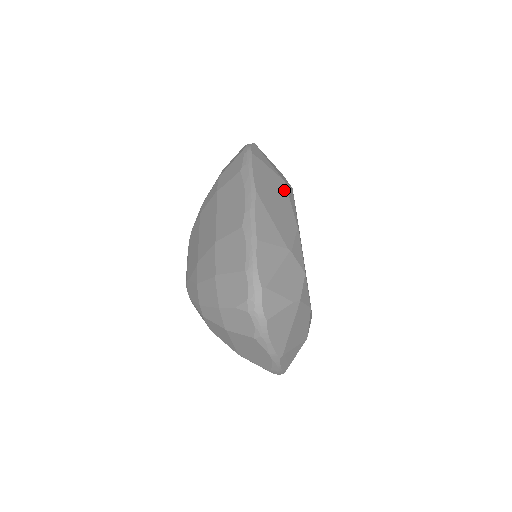
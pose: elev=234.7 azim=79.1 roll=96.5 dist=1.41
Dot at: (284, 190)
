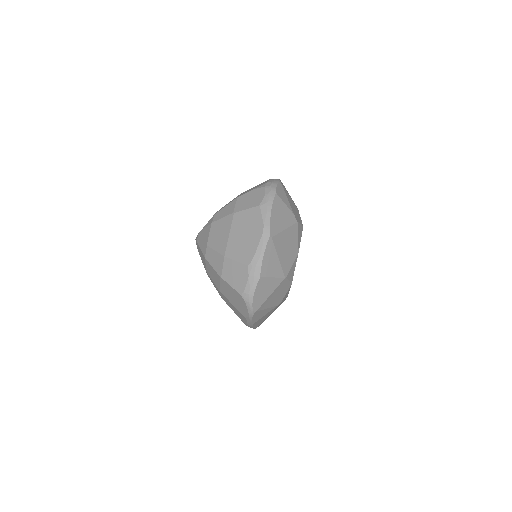
Dot at: occluded
